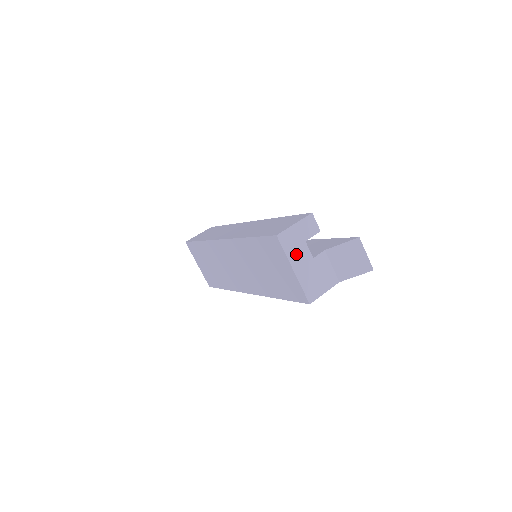
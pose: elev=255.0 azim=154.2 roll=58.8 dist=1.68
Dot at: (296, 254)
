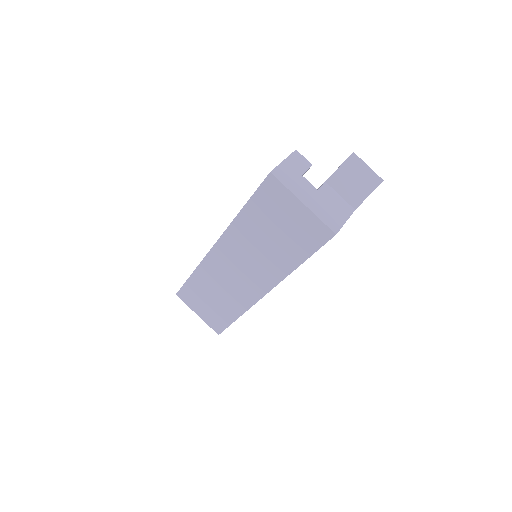
Dot at: (298, 188)
